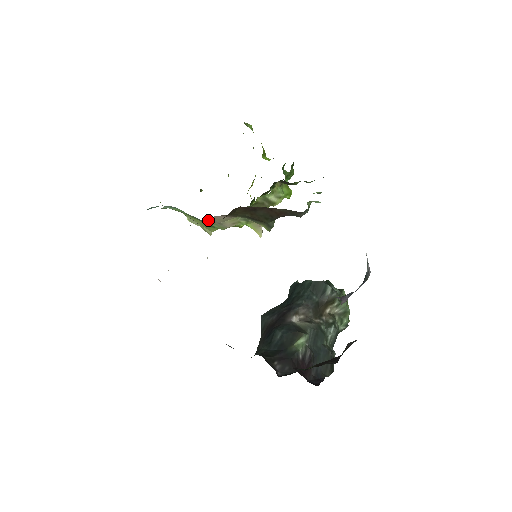
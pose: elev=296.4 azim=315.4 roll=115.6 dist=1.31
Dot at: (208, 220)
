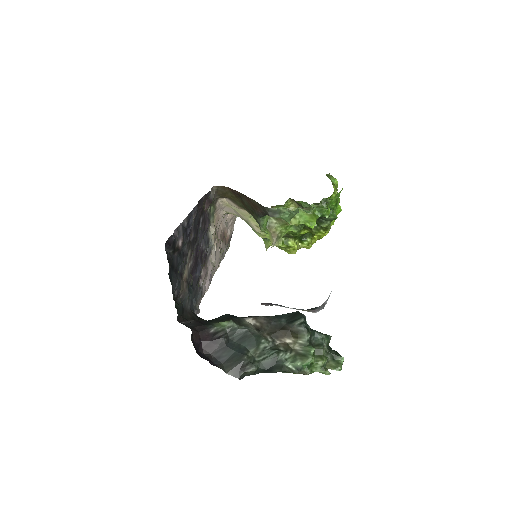
Dot at: (233, 210)
